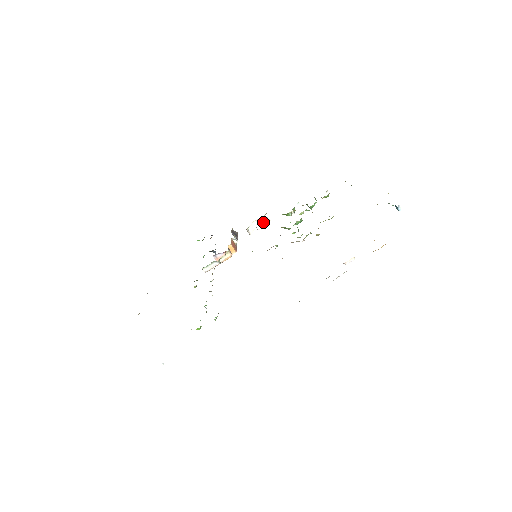
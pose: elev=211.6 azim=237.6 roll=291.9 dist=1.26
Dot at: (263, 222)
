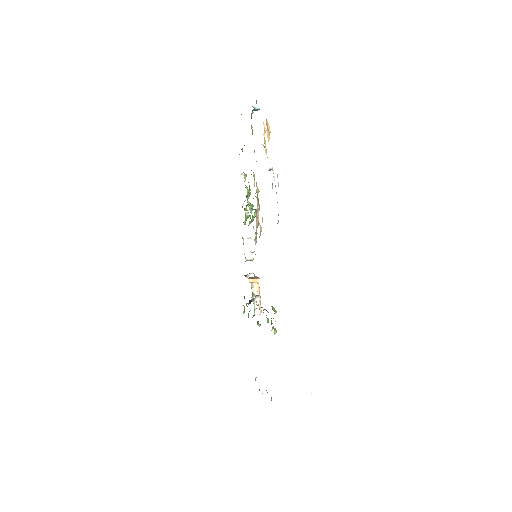
Dot at: (249, 244)
